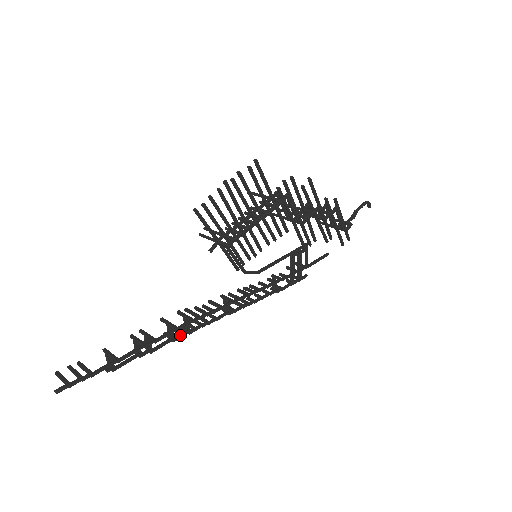
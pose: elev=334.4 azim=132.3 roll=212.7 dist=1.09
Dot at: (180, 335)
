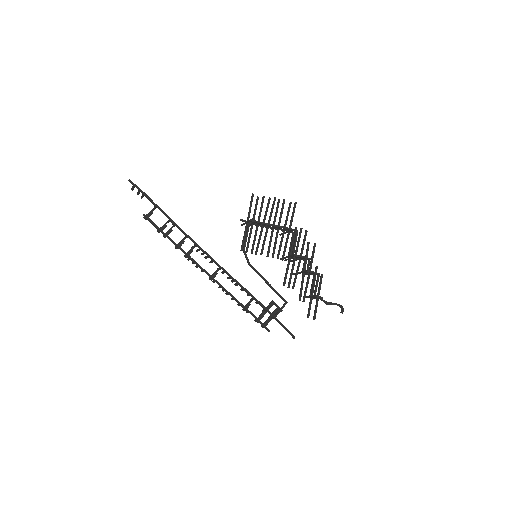
Dot at: occluded
